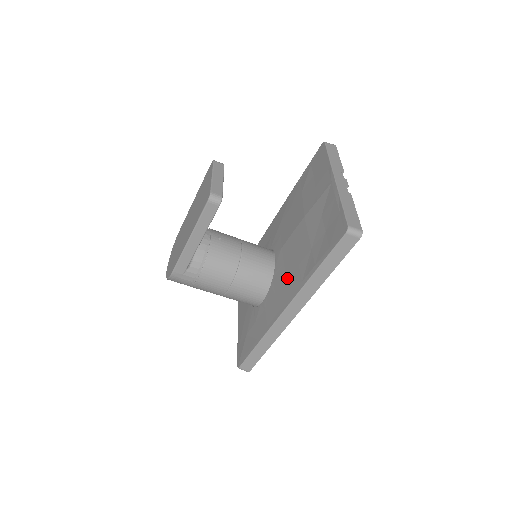
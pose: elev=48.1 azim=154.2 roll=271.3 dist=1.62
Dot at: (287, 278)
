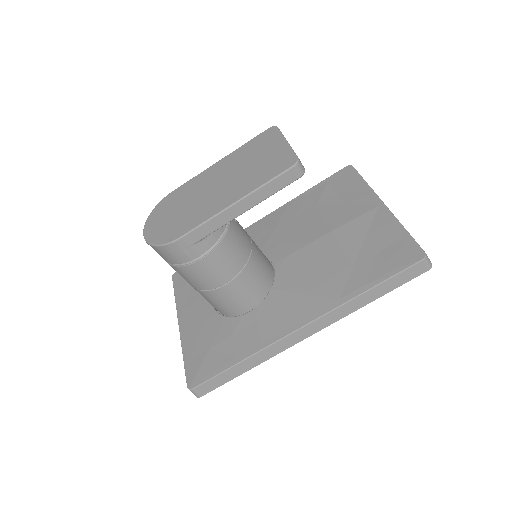
Dot at: (306, 291)
